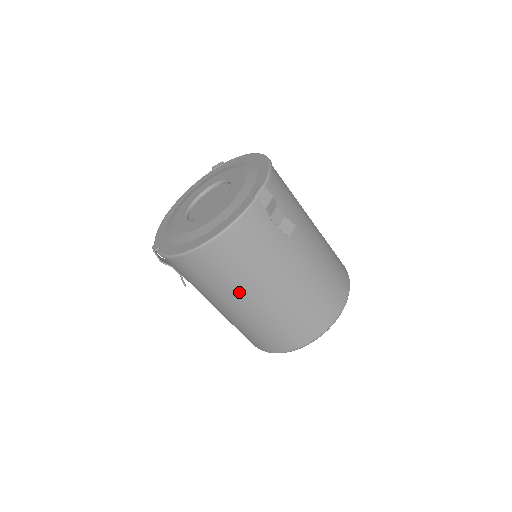
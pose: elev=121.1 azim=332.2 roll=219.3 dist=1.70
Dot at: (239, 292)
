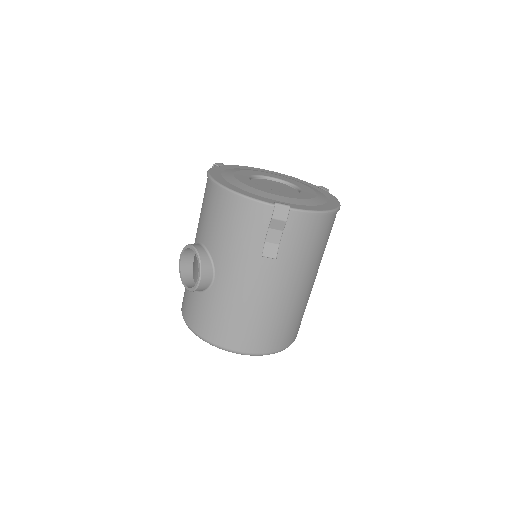
Dot at: (318, 265)
